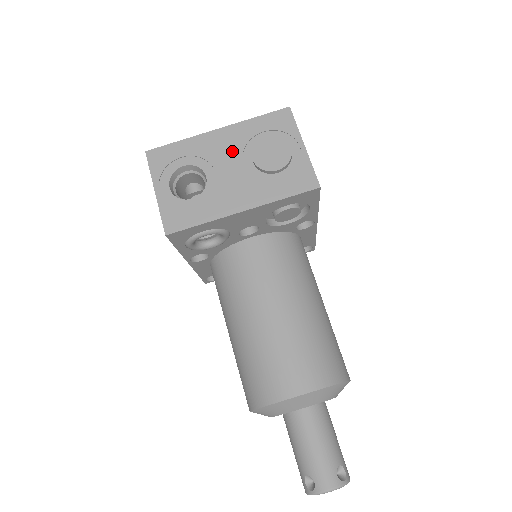
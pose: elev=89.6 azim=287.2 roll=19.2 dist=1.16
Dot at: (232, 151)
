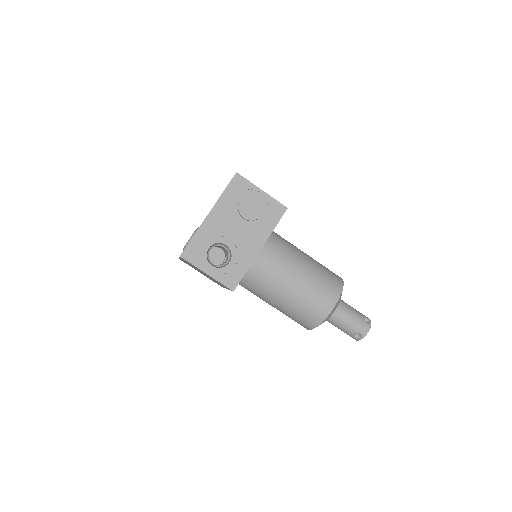
Dot at: (228, 221)
